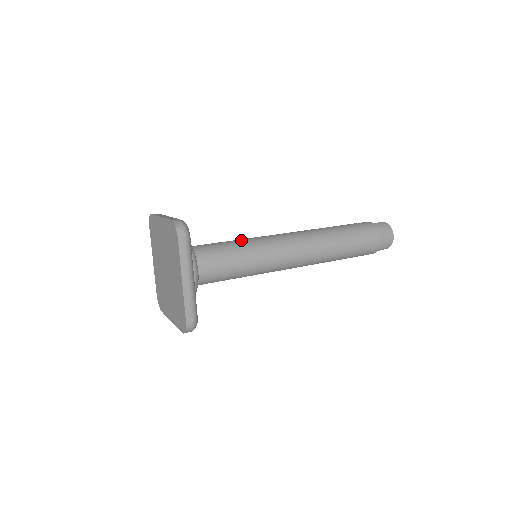
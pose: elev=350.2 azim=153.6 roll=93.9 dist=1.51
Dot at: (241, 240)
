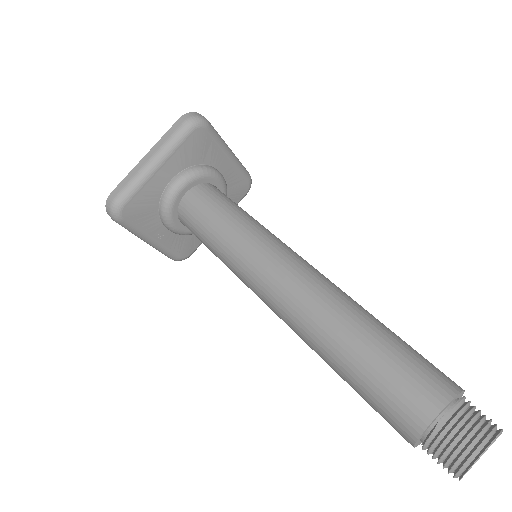
Dot at: occluded
